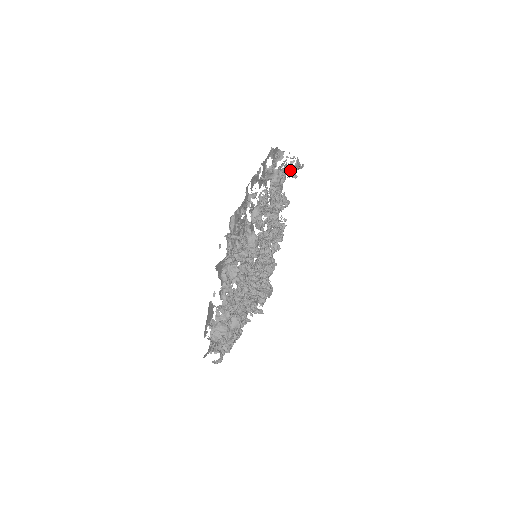
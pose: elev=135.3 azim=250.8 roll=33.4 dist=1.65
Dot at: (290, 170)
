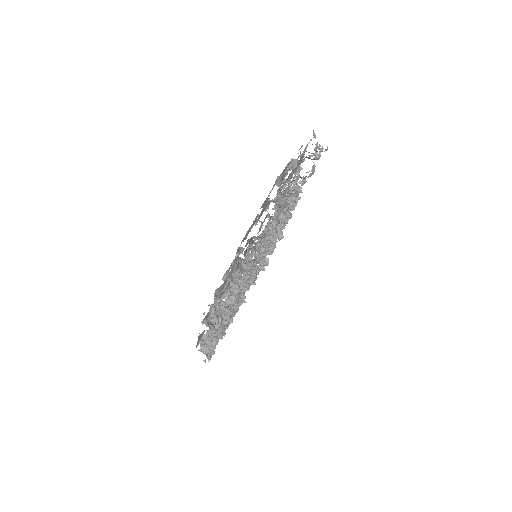
Dot at: (303, 178)
